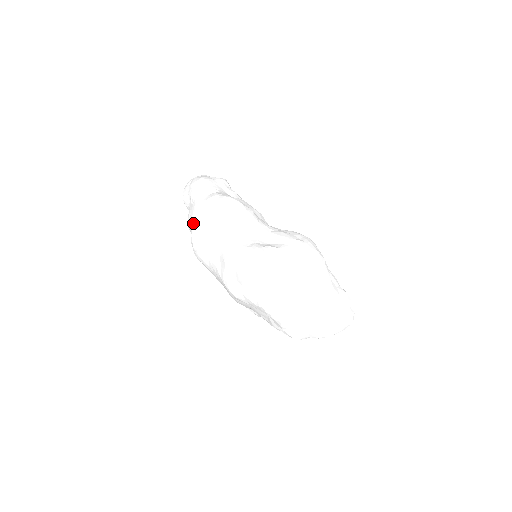
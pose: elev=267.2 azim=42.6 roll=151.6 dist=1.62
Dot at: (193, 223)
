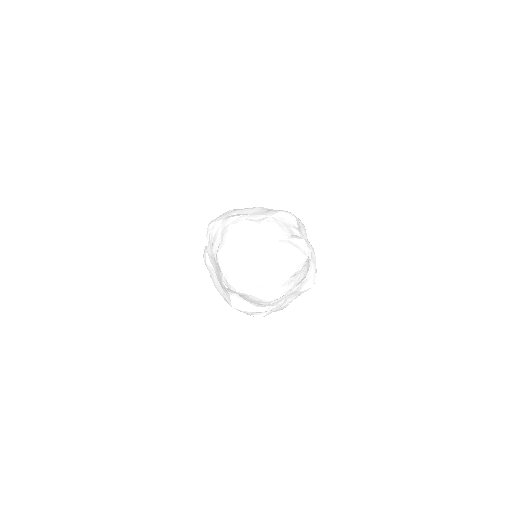
Dot at: occluded
